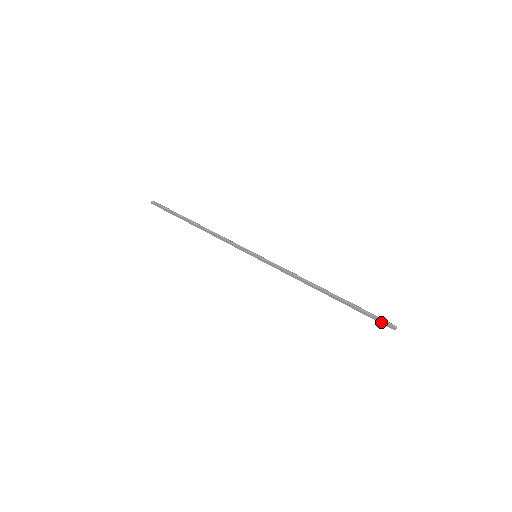
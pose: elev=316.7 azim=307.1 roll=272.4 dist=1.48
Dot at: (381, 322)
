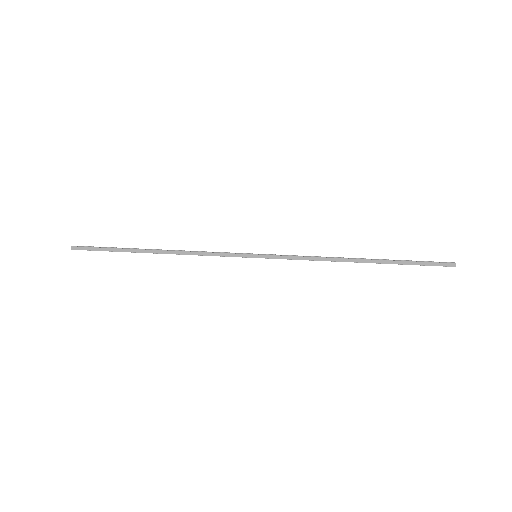
Dot at: (438, 264)
